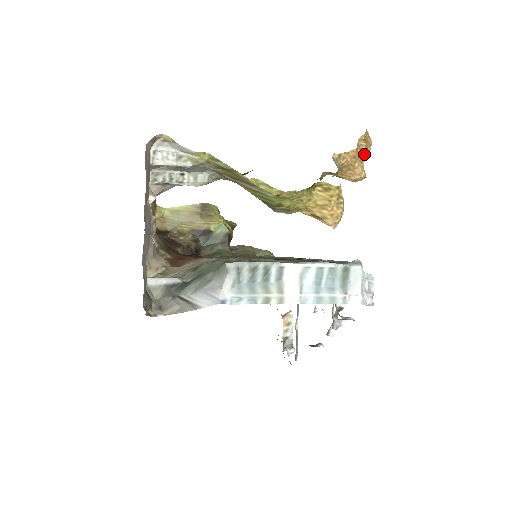
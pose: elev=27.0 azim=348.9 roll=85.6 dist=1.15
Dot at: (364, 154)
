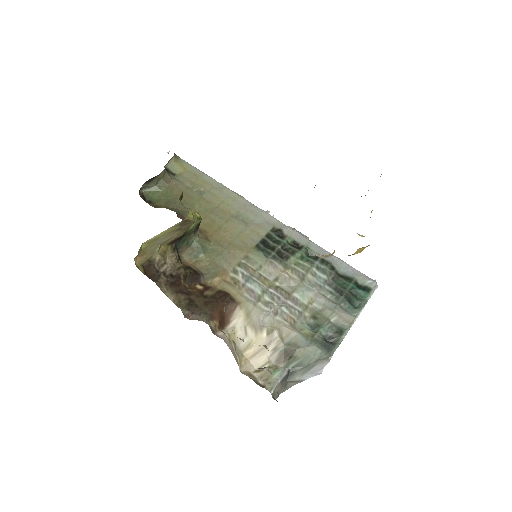
Dot at: occluded
